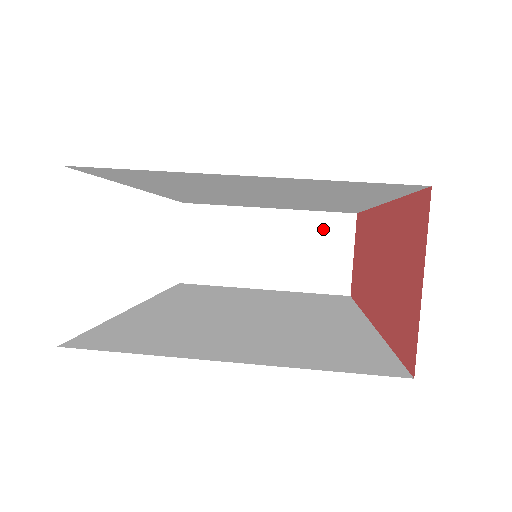
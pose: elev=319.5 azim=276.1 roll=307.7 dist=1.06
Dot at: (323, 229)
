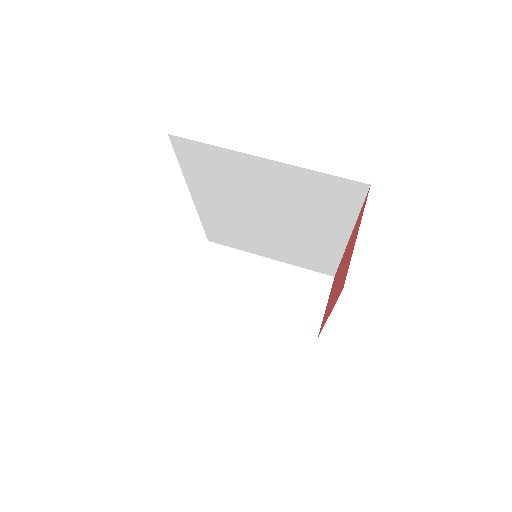
Dot at: (307, 282)
